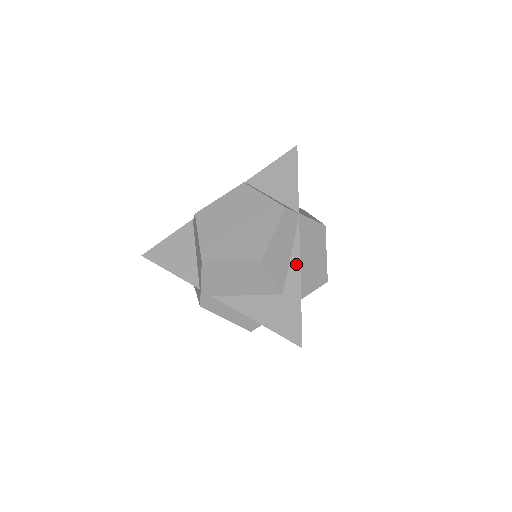
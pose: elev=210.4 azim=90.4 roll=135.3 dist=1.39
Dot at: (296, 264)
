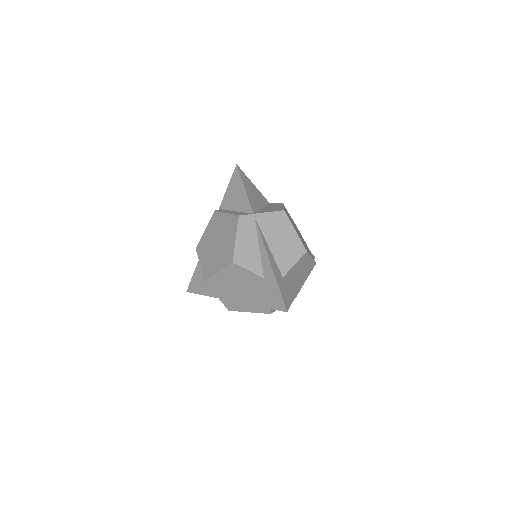
Dot at: (264, 252)
